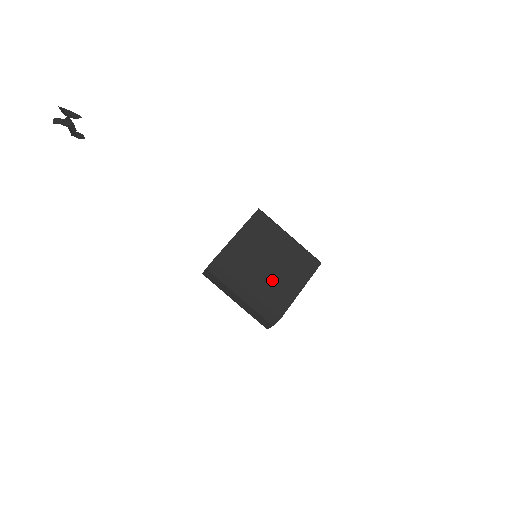
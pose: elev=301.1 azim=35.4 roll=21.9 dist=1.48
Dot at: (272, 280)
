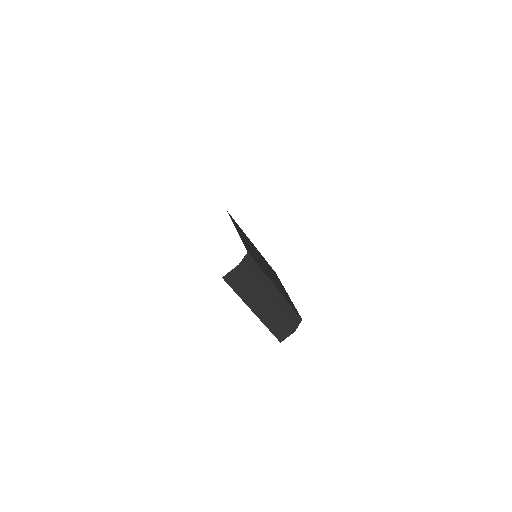
Dot at: (276, 281)
